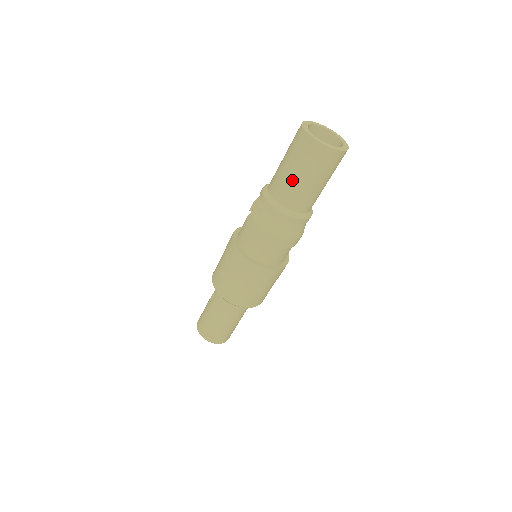
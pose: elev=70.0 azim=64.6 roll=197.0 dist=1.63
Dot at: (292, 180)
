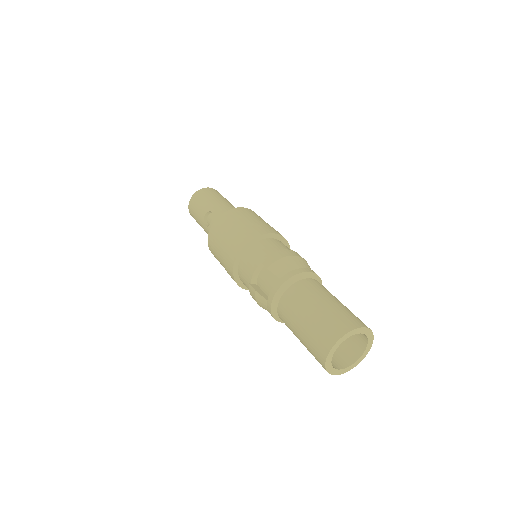
Dot at: occluded
